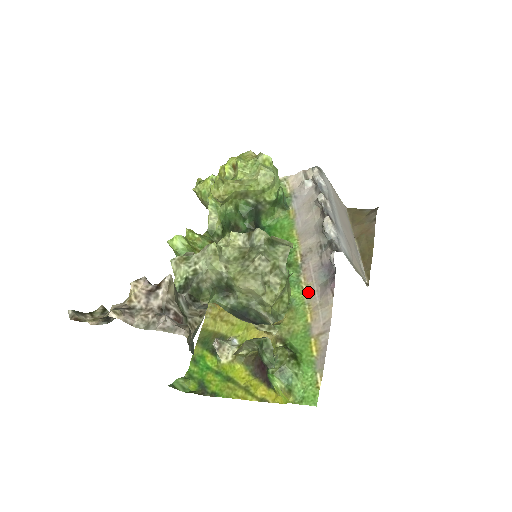
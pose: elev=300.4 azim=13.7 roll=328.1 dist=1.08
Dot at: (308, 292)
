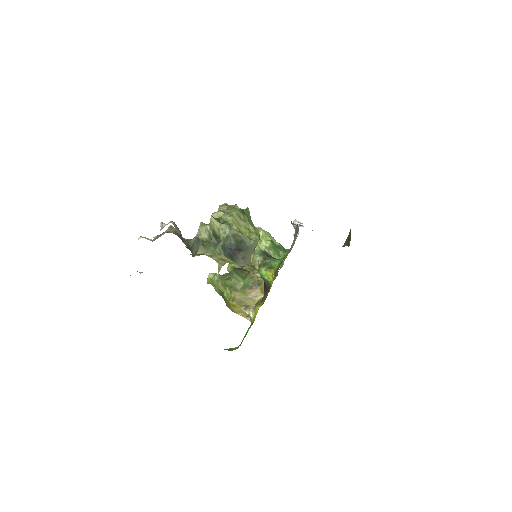
Dot at: occluded
